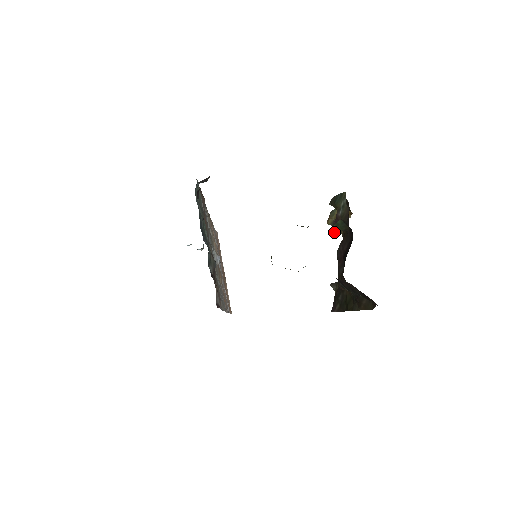
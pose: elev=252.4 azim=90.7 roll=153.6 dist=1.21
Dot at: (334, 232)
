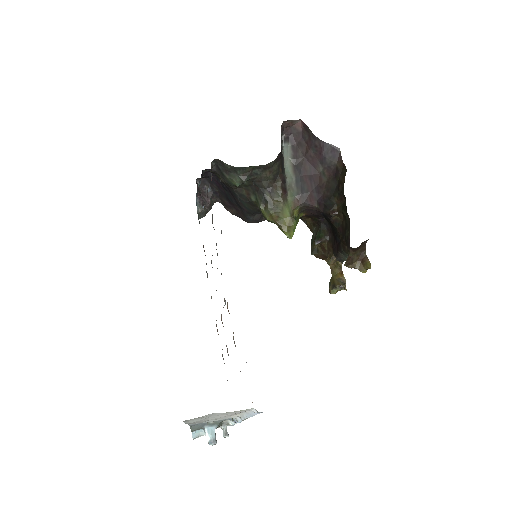
Dot at: (318, 240)
